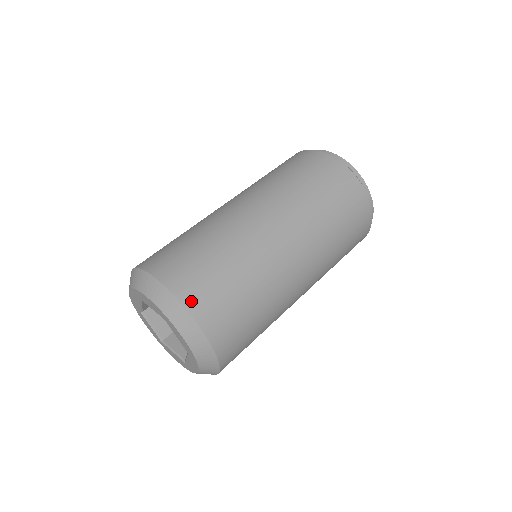
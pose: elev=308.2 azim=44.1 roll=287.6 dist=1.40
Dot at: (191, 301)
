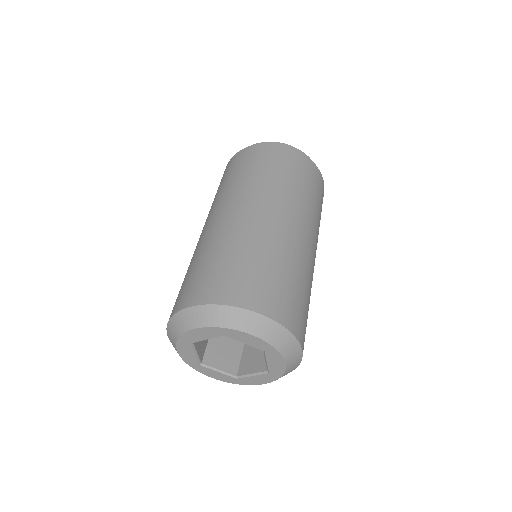
Dot at: (233, 298)
